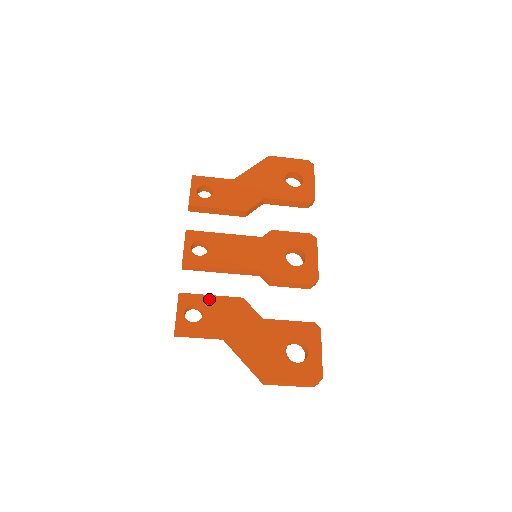
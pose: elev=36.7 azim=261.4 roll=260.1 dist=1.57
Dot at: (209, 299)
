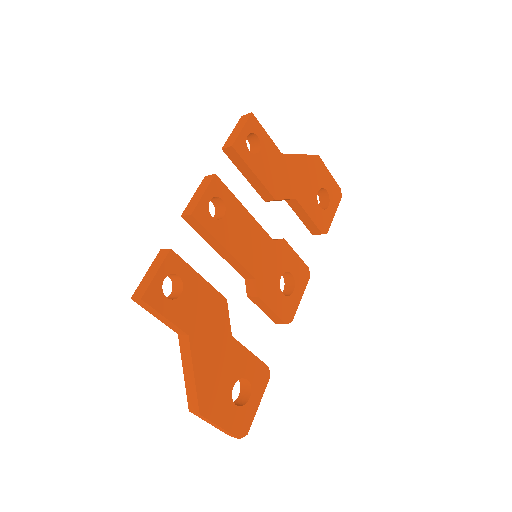
Dot at: (196, 279)
